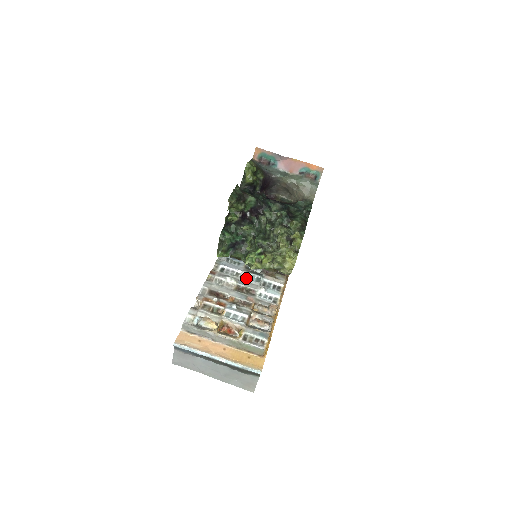
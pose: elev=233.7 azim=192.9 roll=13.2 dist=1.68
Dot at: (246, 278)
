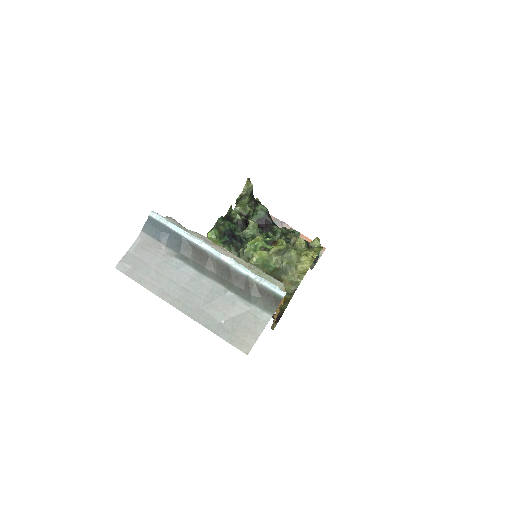
Dot at: occluded
